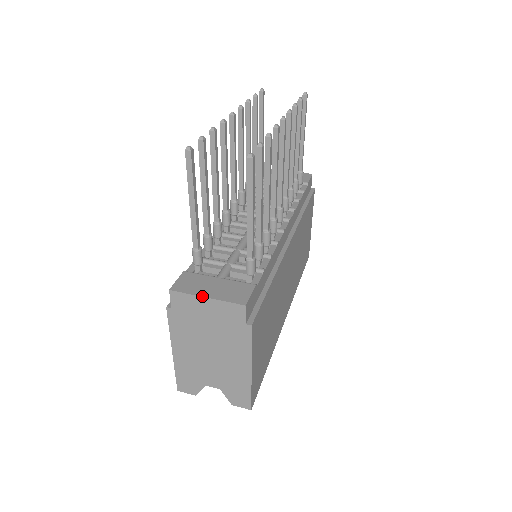
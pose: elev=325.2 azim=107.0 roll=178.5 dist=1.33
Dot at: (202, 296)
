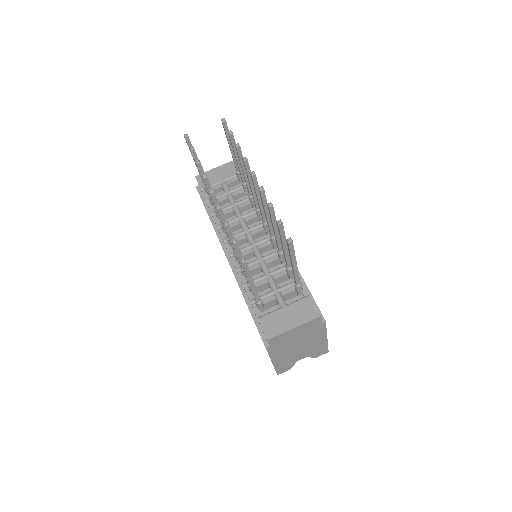
Dot at: (291, 329)
